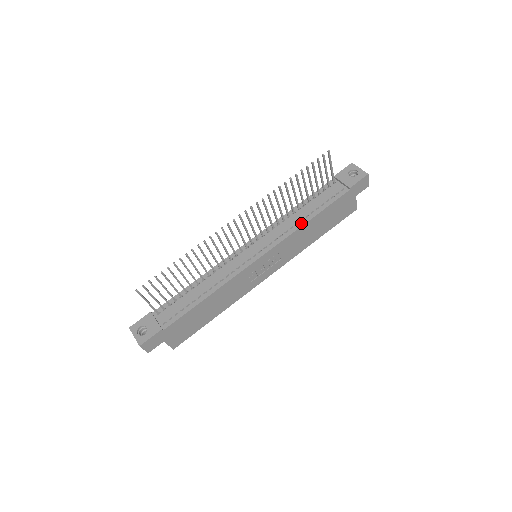
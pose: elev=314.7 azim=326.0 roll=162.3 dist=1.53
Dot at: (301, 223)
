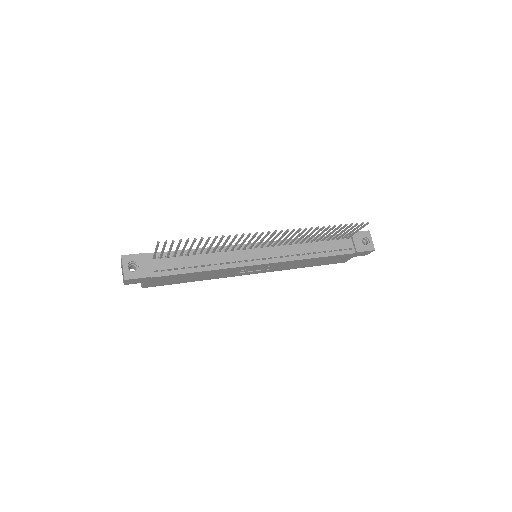
Dot at: (307, 256)
